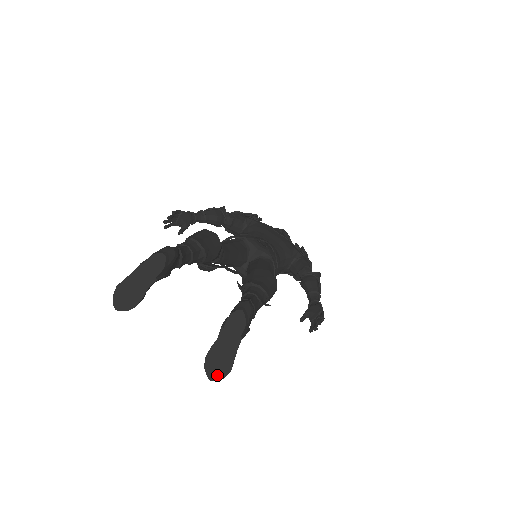
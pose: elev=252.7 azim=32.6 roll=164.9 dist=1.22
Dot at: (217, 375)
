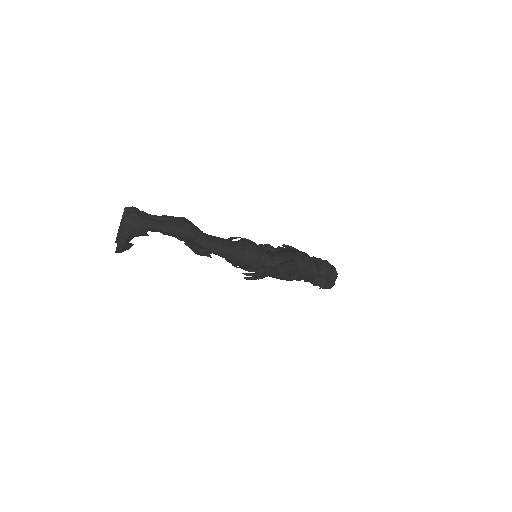
Dot at: (116, 248)
